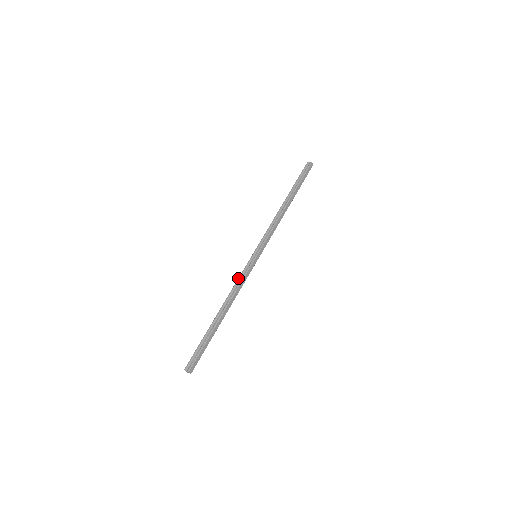
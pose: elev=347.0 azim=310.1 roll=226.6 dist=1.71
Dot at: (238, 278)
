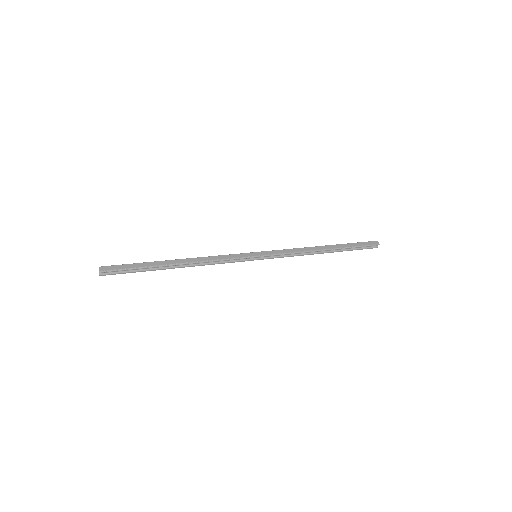
Dot at: occluded
